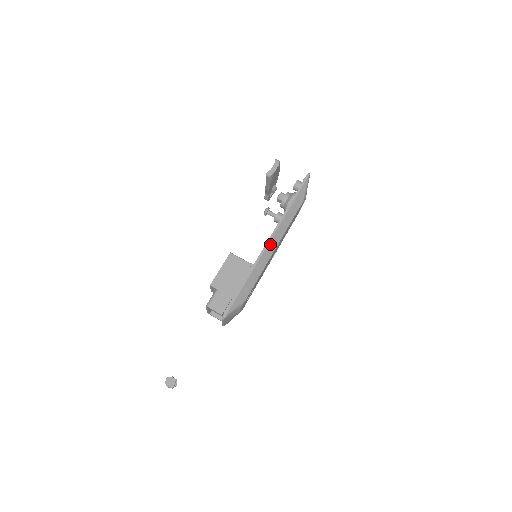
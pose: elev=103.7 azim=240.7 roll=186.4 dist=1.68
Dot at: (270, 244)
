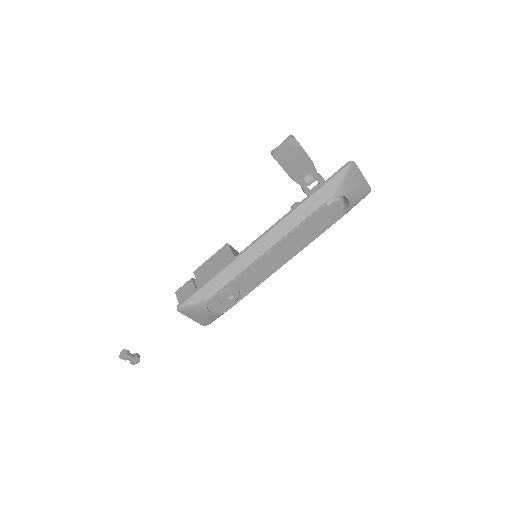
Dot at: (260, 242)
